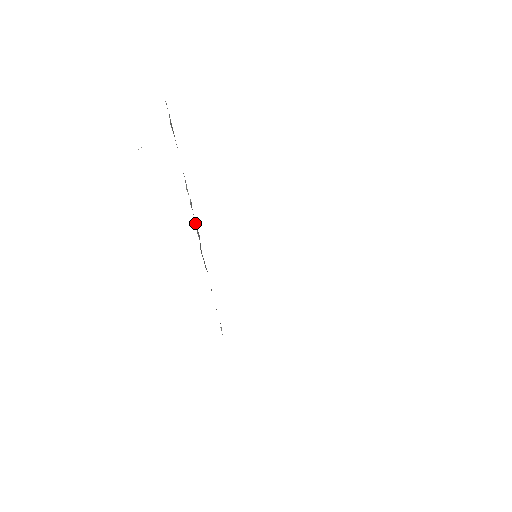
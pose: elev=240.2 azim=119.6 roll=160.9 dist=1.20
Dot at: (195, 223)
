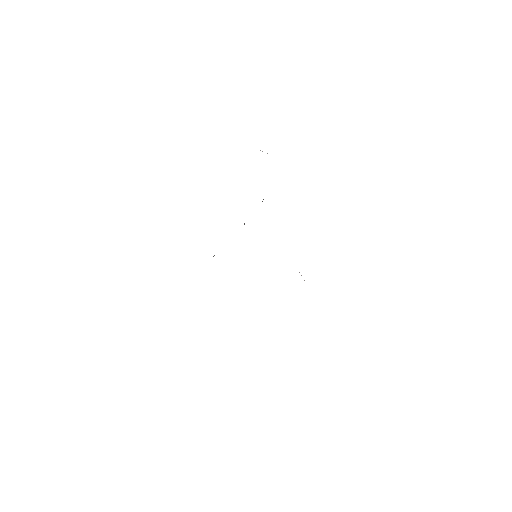
Dot at: occluded
